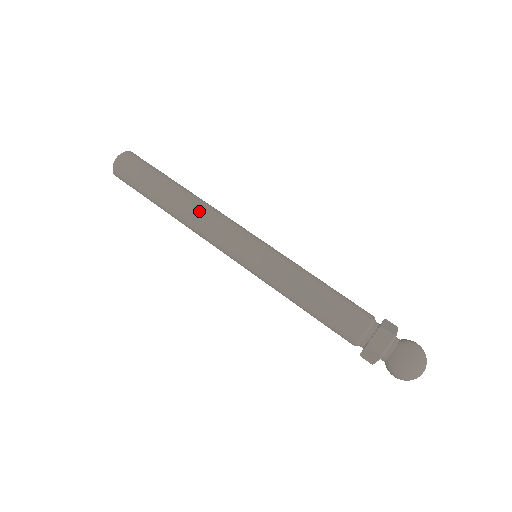
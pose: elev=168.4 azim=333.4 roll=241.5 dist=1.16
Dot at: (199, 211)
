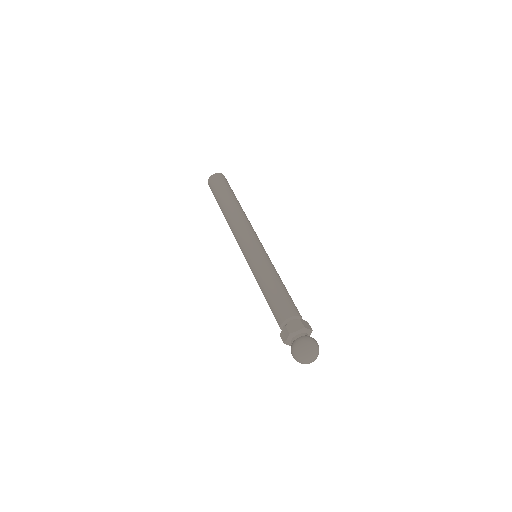
Dot at: occluded
